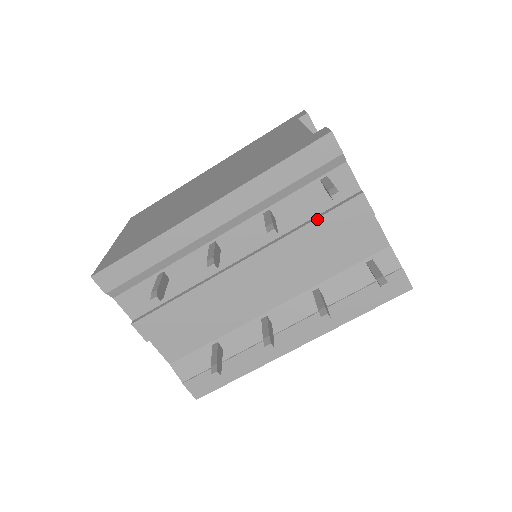
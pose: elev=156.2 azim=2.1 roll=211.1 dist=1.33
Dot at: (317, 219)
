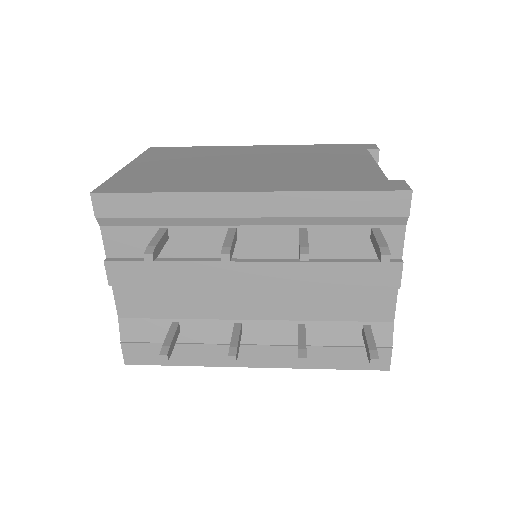
Dot at: (346, 262)
